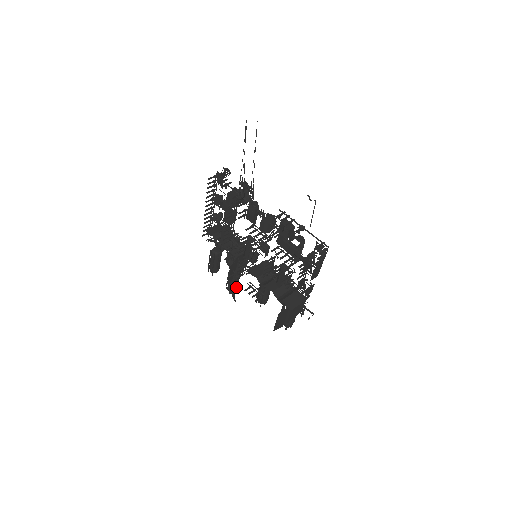
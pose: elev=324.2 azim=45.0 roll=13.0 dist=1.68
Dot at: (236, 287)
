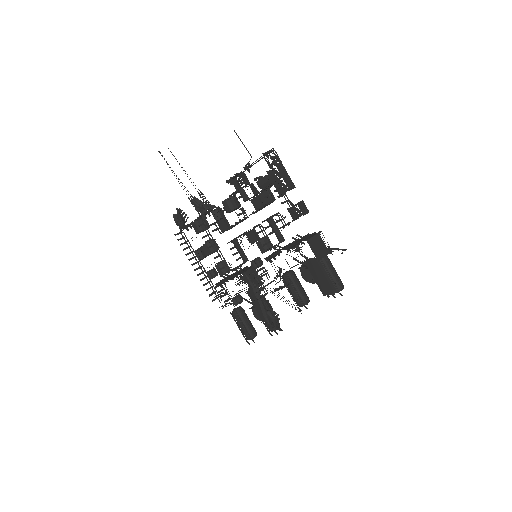
Dot at: (273, 317)
